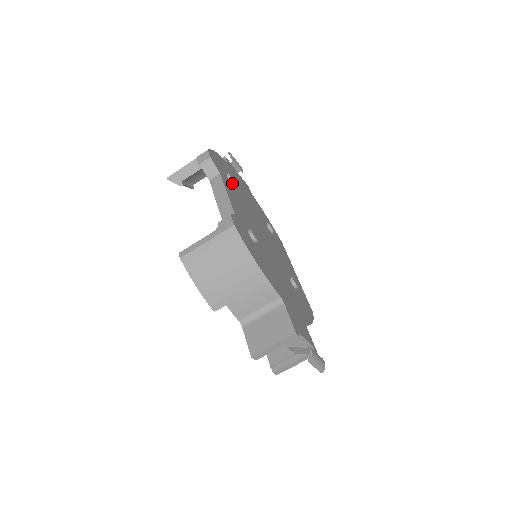
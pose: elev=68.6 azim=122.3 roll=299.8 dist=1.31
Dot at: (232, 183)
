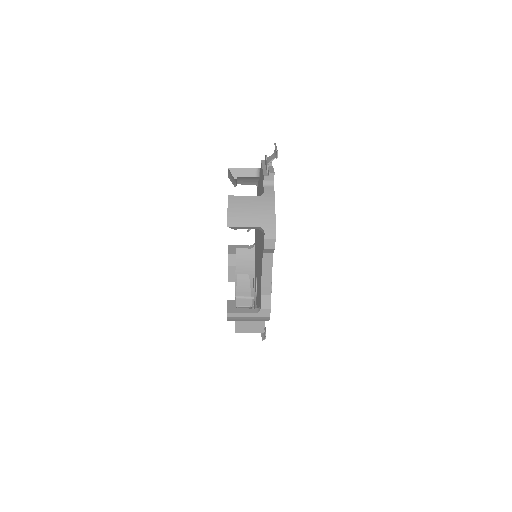
Dot at: occluded
